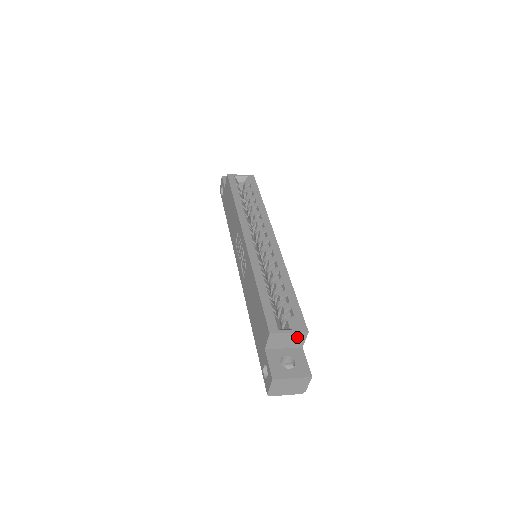
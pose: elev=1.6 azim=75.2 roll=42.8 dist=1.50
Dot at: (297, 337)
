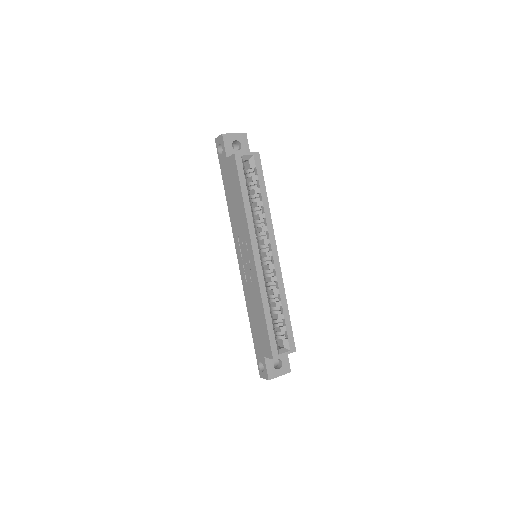
Dot at: occluded
